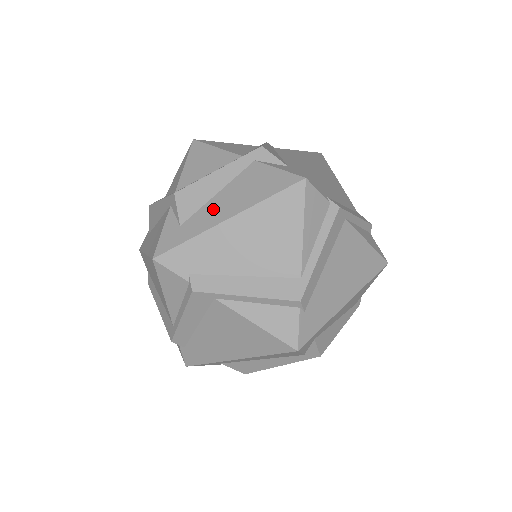
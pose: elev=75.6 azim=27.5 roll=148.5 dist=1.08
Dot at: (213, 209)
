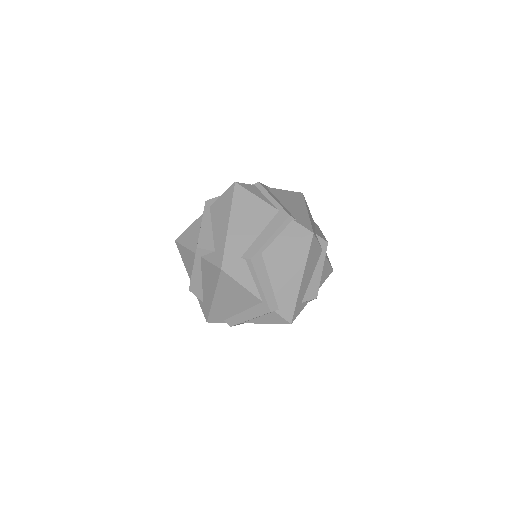
Dot at: (206, 292)
